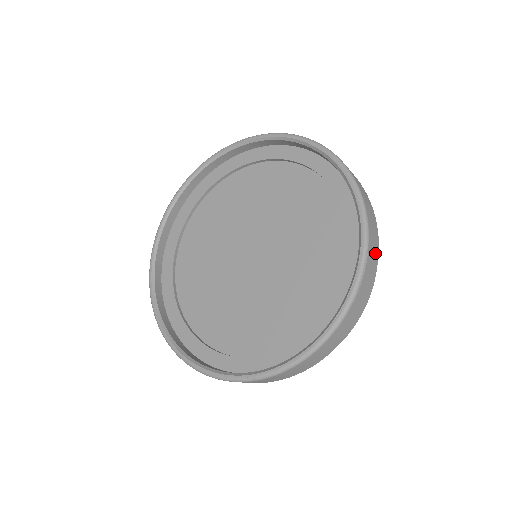
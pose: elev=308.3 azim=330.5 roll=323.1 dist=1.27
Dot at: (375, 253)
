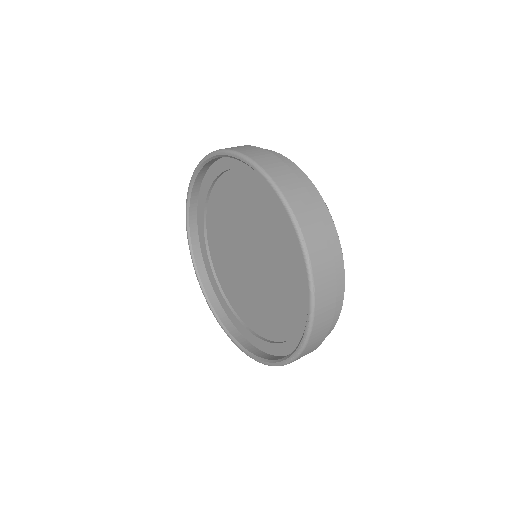
Dot at: (304, 199)
